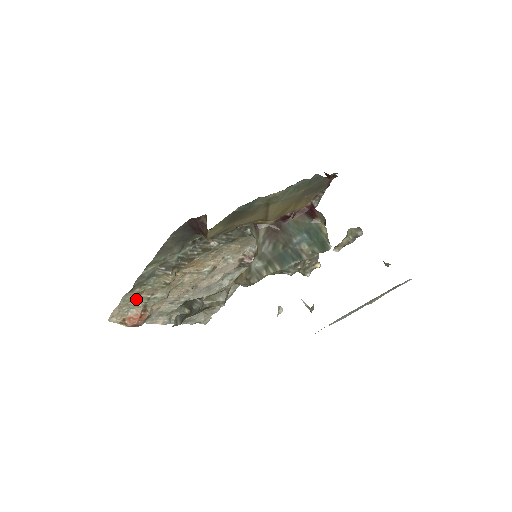
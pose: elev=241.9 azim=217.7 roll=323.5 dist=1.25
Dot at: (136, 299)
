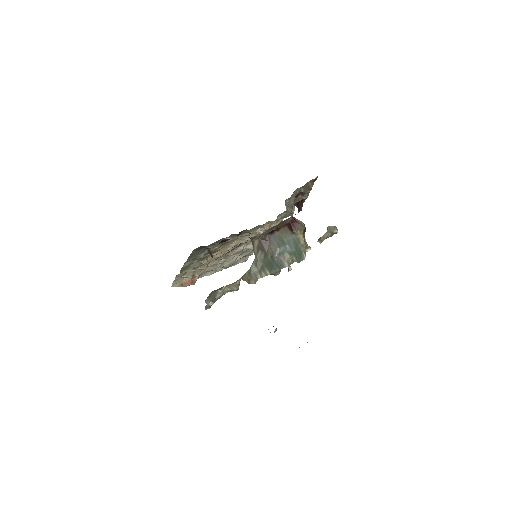
Dot at: (185, 274)
